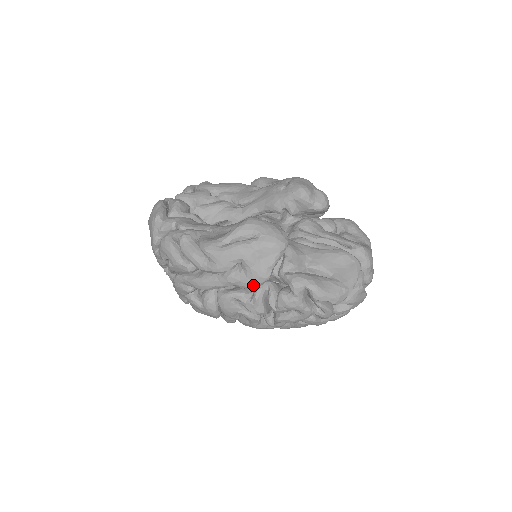
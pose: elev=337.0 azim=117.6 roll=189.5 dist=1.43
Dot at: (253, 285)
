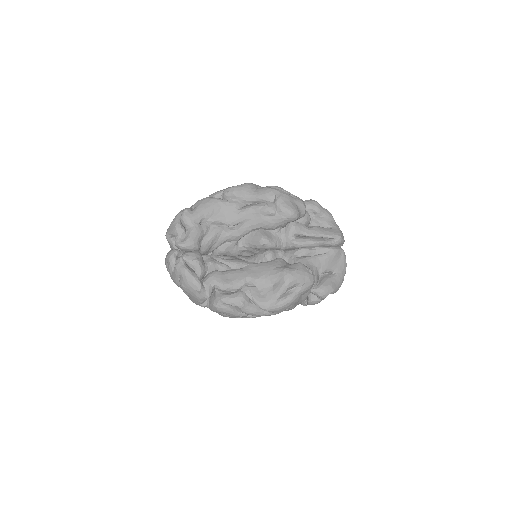
Dot at: occluded
